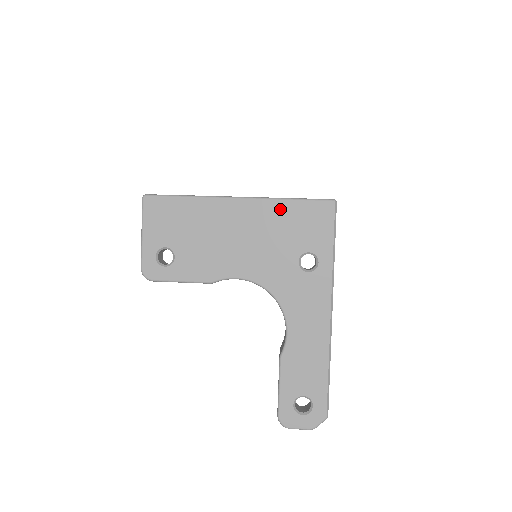
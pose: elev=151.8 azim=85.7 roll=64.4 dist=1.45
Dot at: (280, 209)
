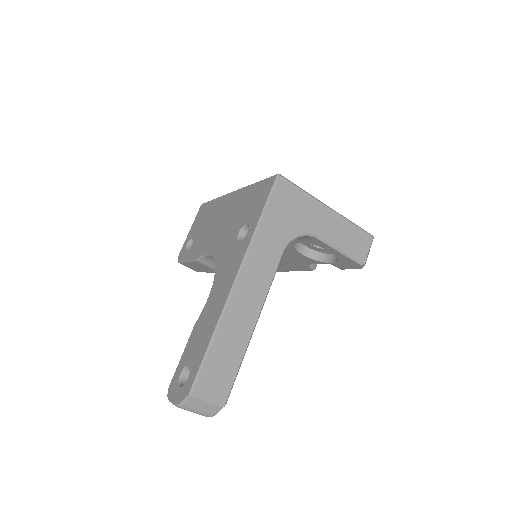
Dot at: (247, 193)
